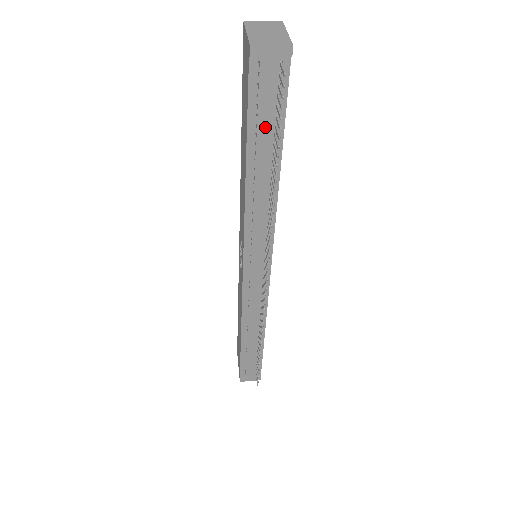
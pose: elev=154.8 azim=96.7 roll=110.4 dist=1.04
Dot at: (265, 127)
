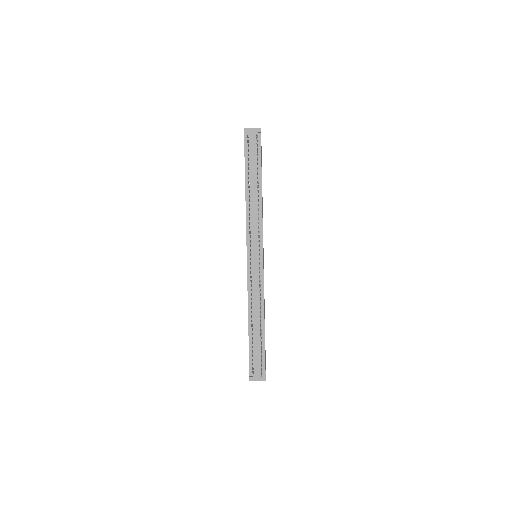
Dot at: (253, 164)
